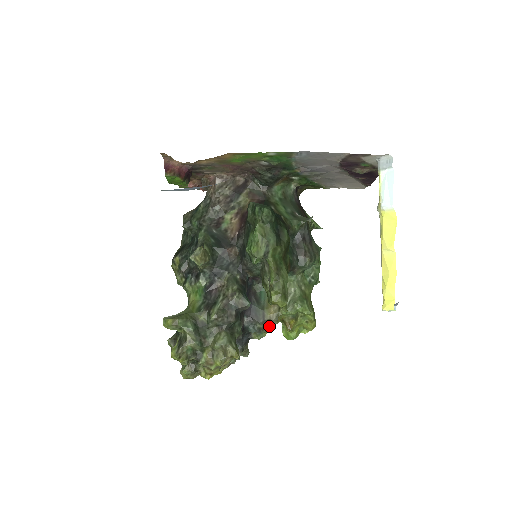
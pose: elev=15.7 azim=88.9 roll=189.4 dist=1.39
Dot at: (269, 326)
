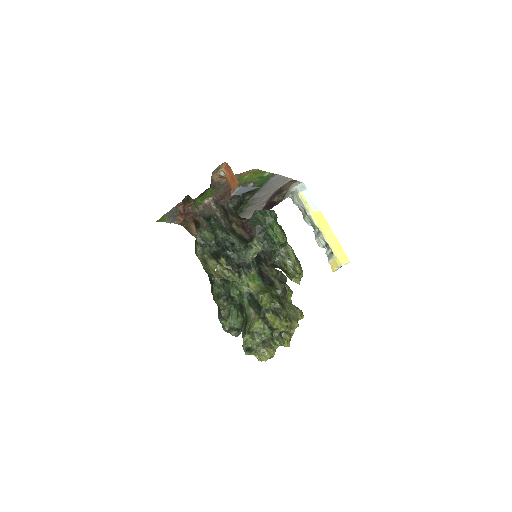
Dot at: occluded
